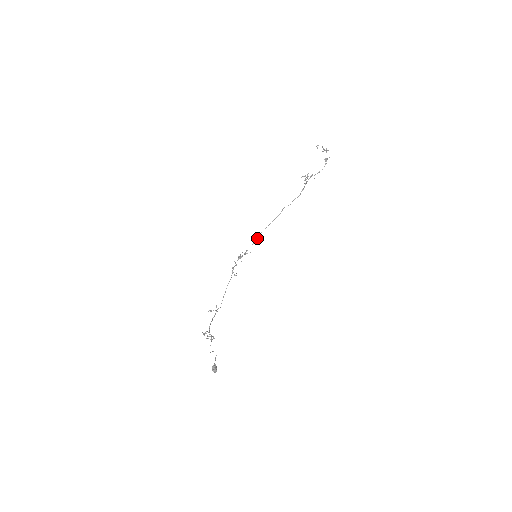
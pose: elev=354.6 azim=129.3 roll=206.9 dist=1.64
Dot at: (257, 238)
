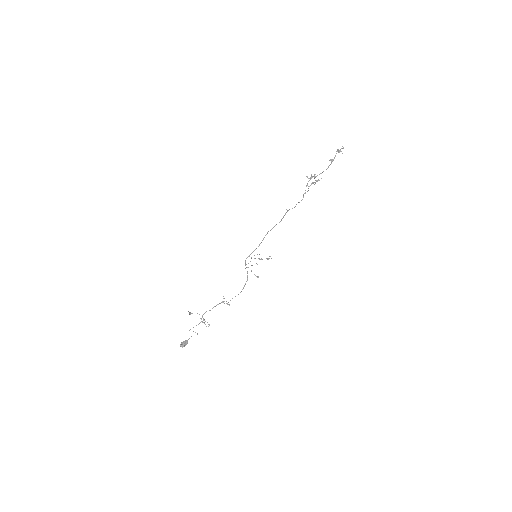
Dot at: (263, 239)
